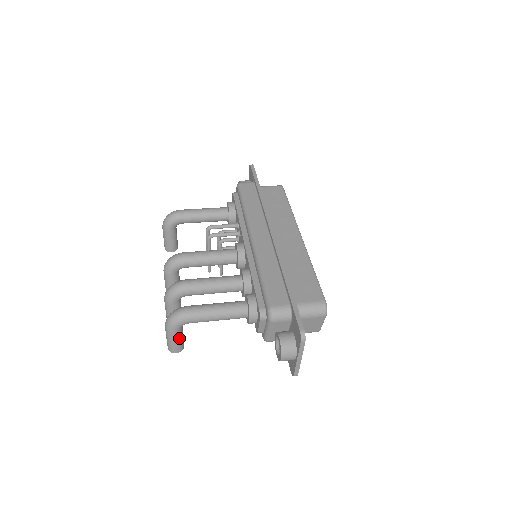
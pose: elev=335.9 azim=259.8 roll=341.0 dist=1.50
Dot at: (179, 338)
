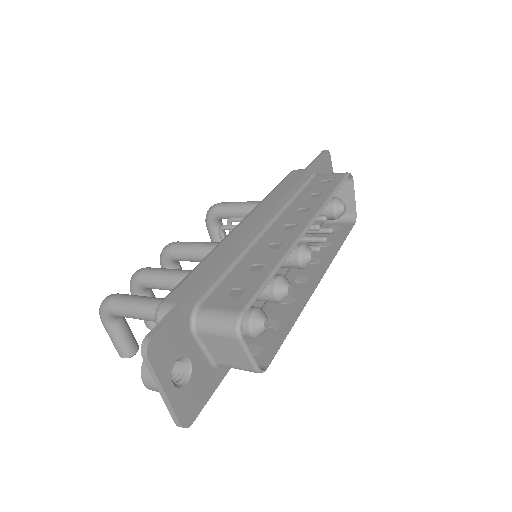
Dot at: (116, 336)
